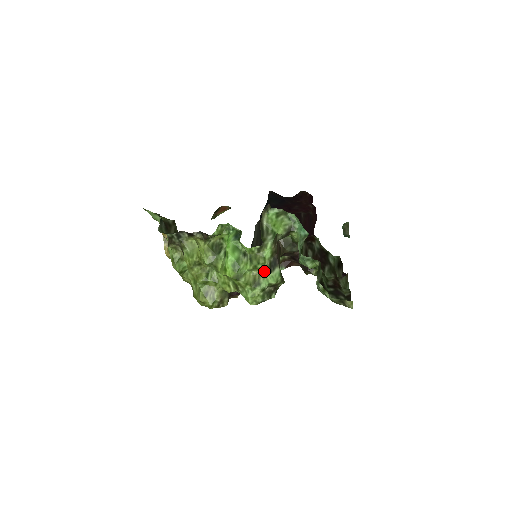
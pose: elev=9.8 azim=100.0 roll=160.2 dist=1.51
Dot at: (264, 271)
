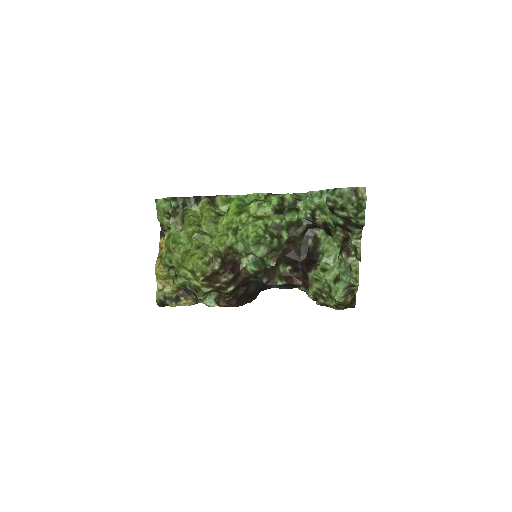
Dot at: (269, 212)
